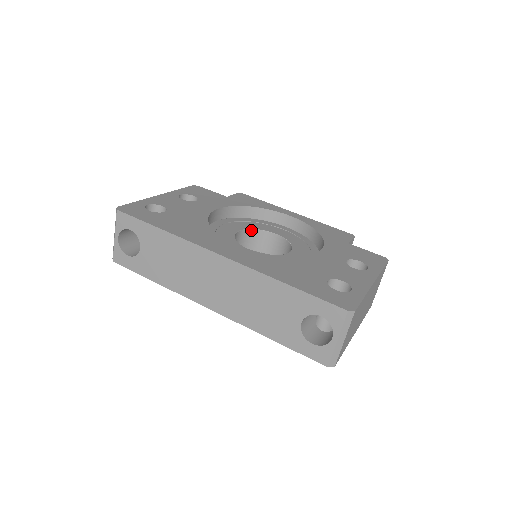
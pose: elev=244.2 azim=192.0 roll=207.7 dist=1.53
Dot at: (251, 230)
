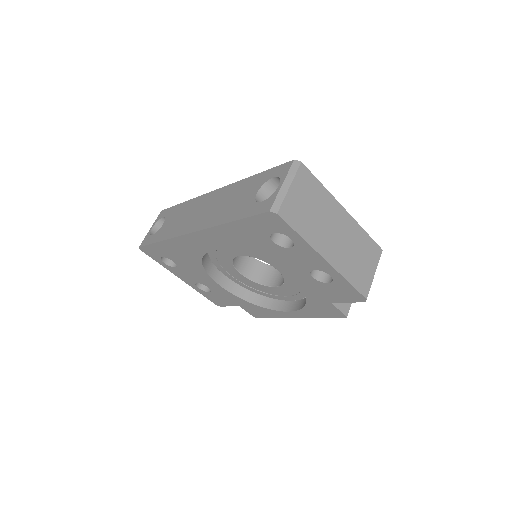
Dot at: (263, 264)
